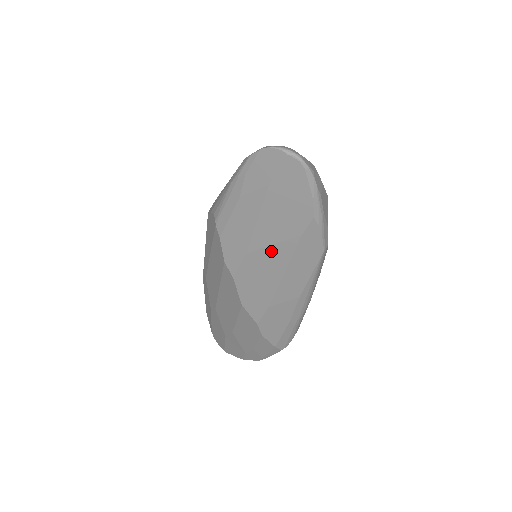
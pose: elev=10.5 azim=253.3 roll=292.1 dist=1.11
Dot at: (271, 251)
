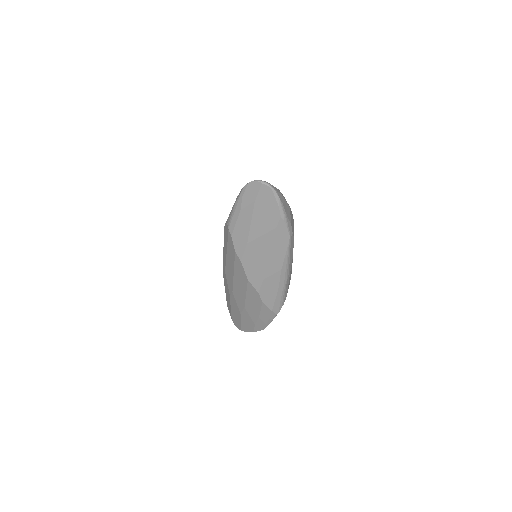
Dot at: (261, 240)
